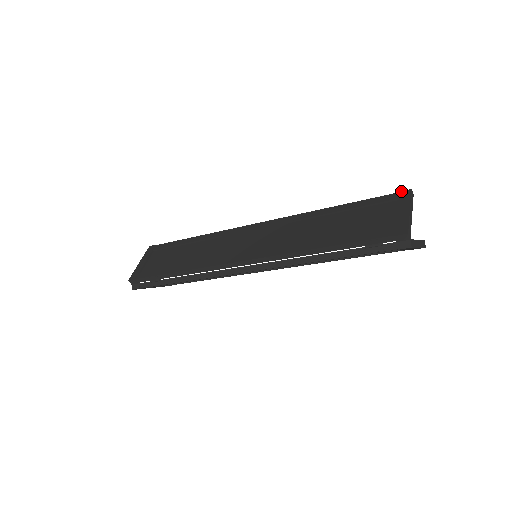
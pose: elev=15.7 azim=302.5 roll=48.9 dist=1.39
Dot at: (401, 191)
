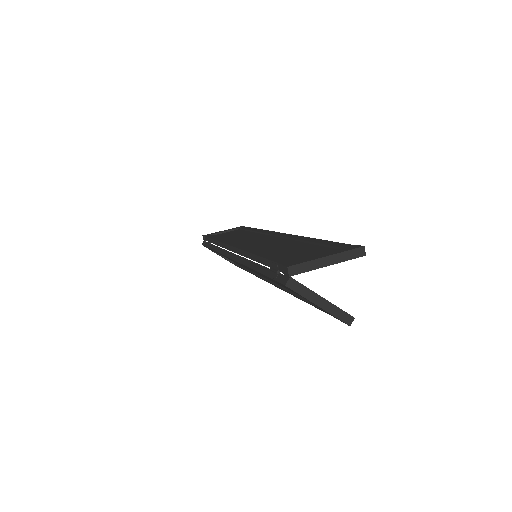
Dot at: occluded
